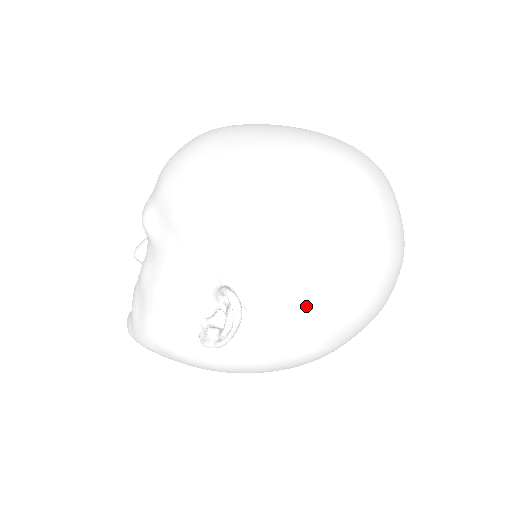
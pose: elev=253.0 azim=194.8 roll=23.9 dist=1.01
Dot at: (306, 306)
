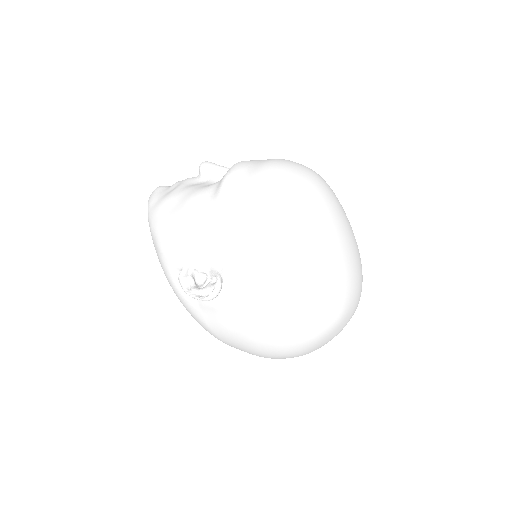
Dot at: (243, 329)
